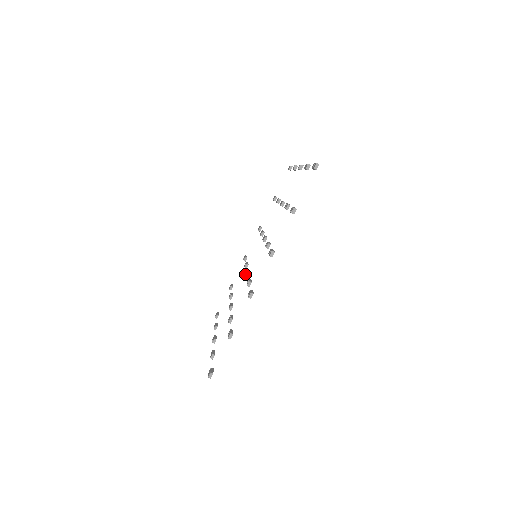
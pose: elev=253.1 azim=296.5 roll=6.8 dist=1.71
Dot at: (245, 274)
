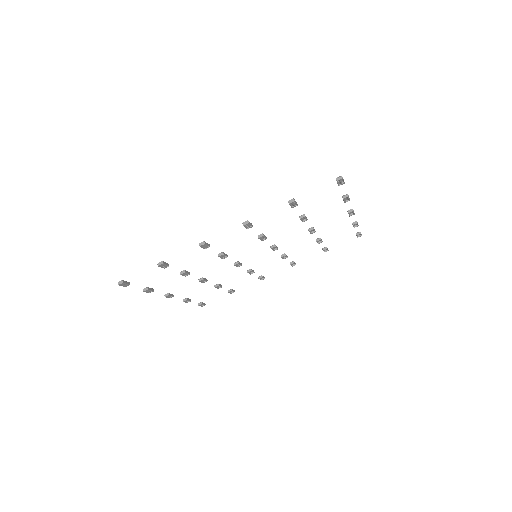
Dot at: occluded
